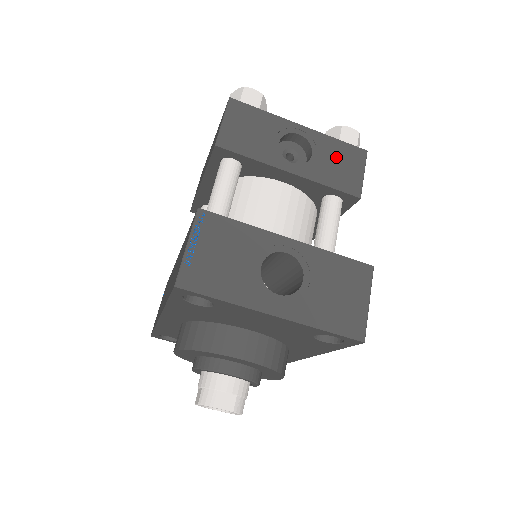
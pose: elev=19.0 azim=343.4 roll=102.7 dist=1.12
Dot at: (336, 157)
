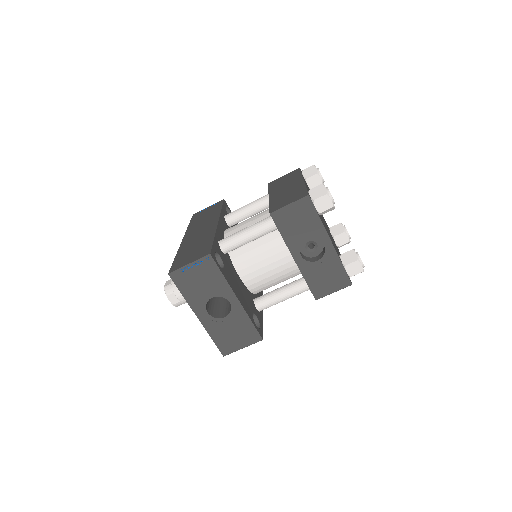
Dot at: (329, 273)
